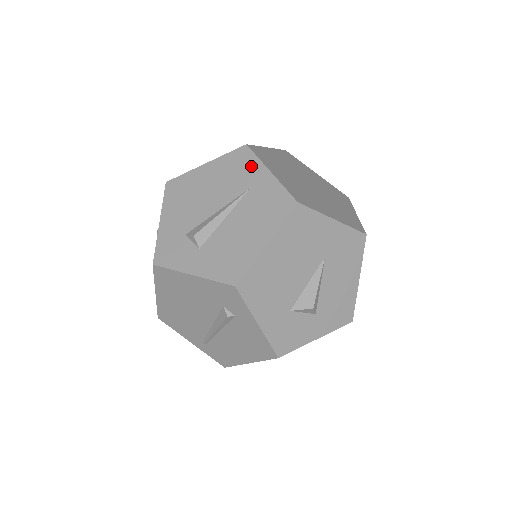
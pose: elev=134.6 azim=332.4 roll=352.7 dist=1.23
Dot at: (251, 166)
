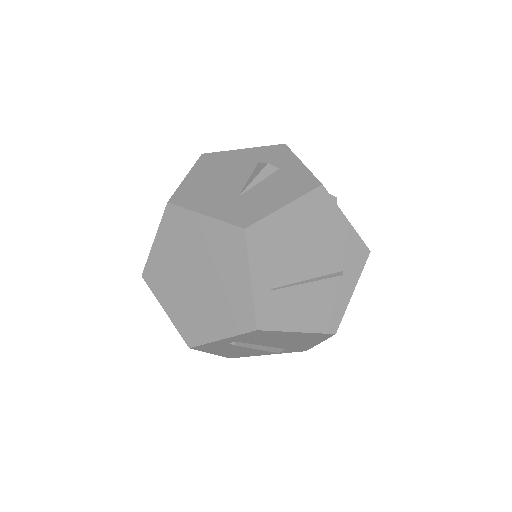
Dot at: occluded
